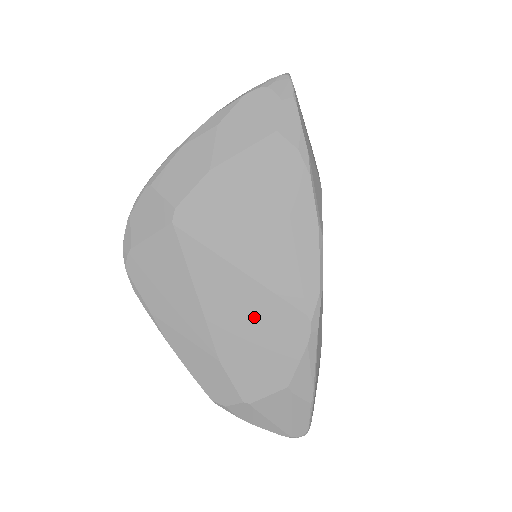
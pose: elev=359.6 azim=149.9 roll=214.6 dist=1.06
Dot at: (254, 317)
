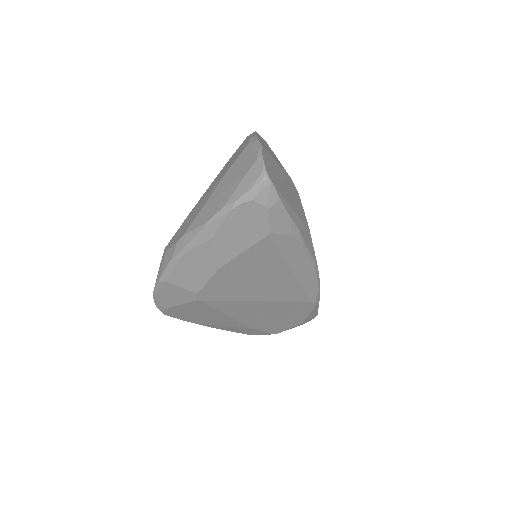
Dot at: (273, 312)
